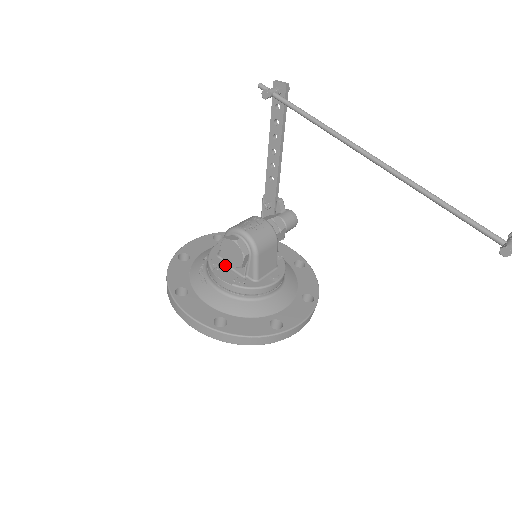
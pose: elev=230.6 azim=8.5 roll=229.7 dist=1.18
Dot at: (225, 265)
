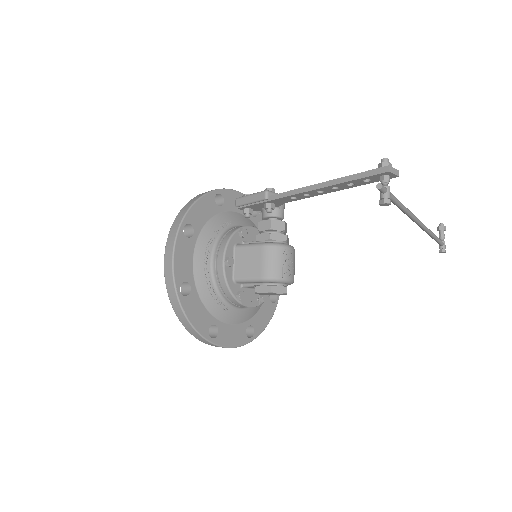
Dot at: (245, 289)
